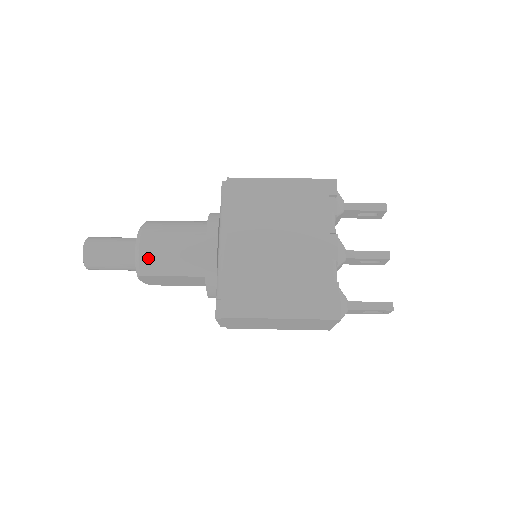
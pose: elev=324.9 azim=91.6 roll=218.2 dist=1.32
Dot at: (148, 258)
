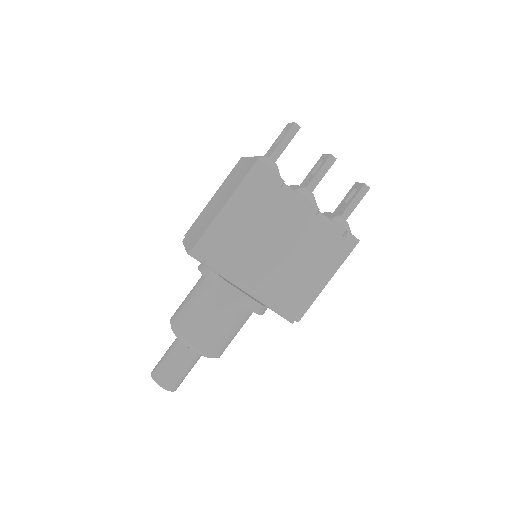
Dot at: (215, 349)
